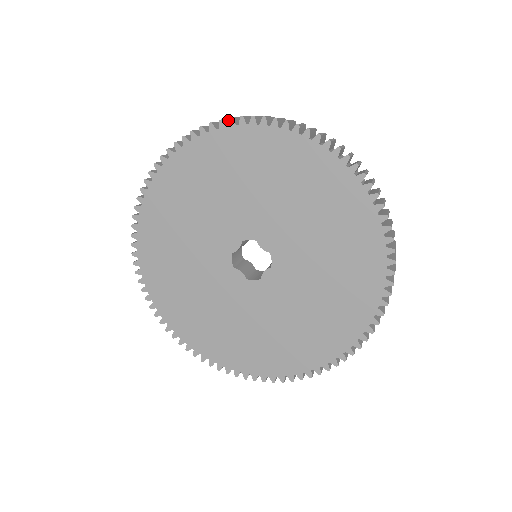
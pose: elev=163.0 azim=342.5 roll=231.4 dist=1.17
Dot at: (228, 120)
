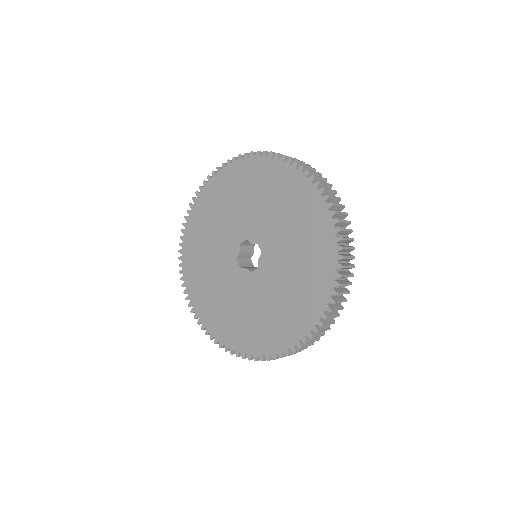
Dot at: occluded
